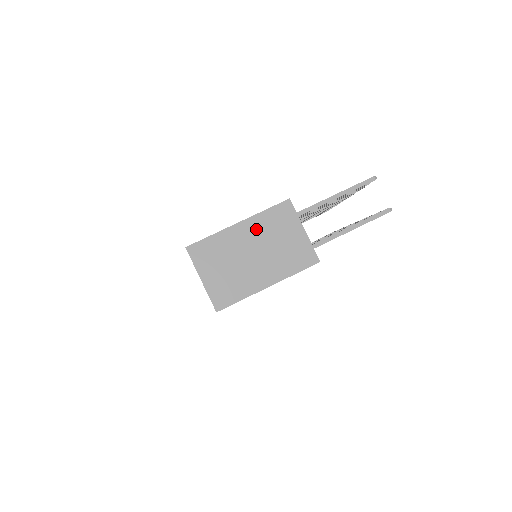
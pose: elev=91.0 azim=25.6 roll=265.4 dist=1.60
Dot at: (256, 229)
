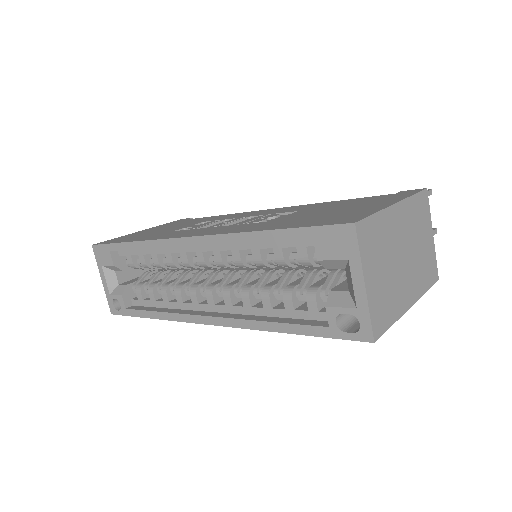
Dot at: (407, 219)
